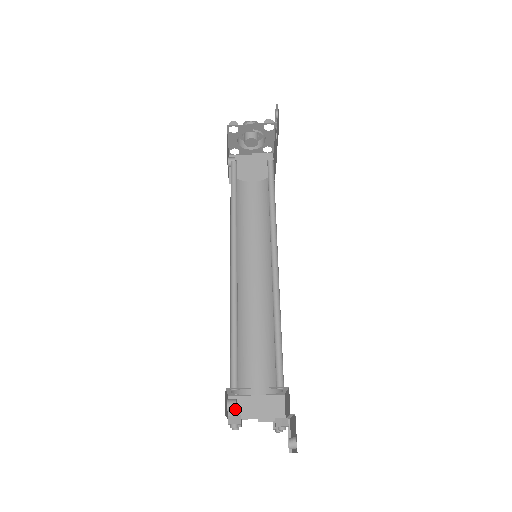
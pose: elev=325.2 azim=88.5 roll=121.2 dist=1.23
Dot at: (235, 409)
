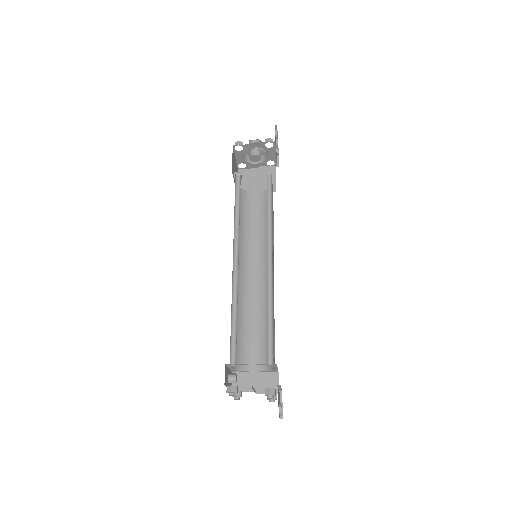
Dot at: (235, 382)
